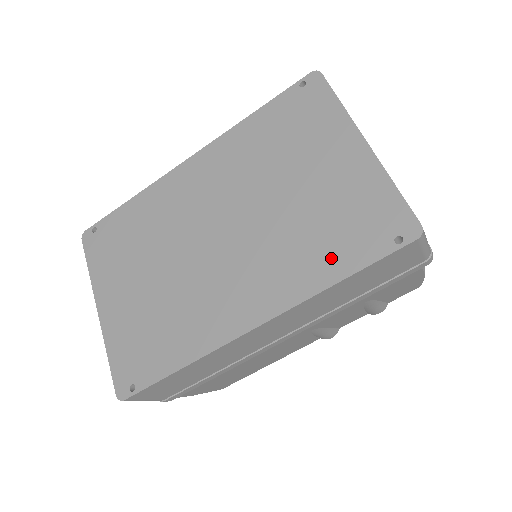
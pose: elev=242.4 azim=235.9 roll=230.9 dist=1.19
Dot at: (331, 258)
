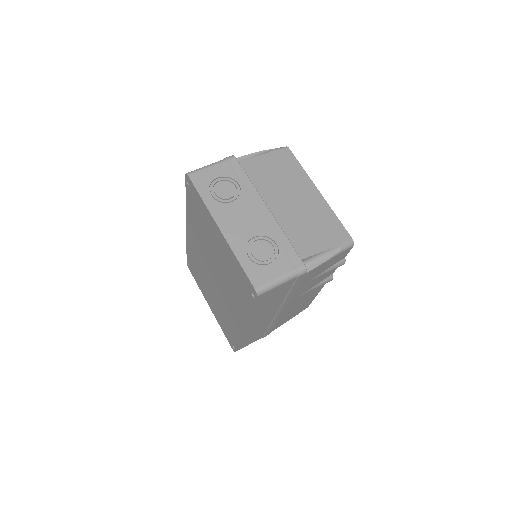
Dot at: (243, 300)
